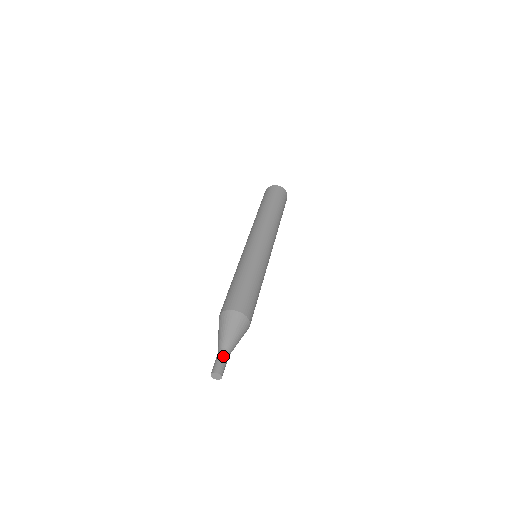
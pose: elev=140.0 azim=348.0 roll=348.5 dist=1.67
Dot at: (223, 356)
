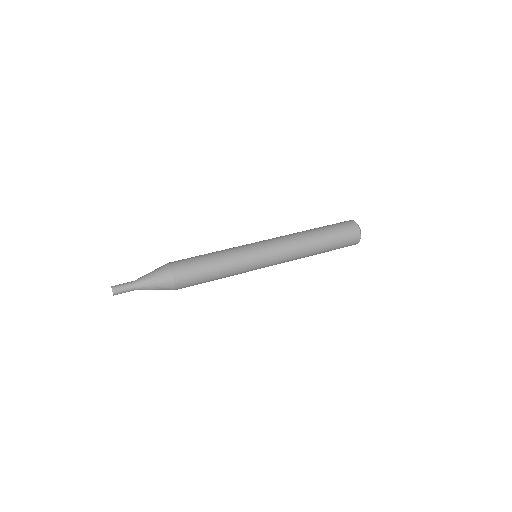
Dot at: (129, 282)
